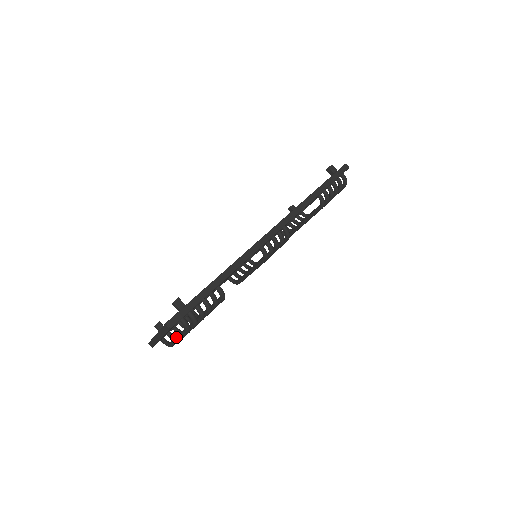
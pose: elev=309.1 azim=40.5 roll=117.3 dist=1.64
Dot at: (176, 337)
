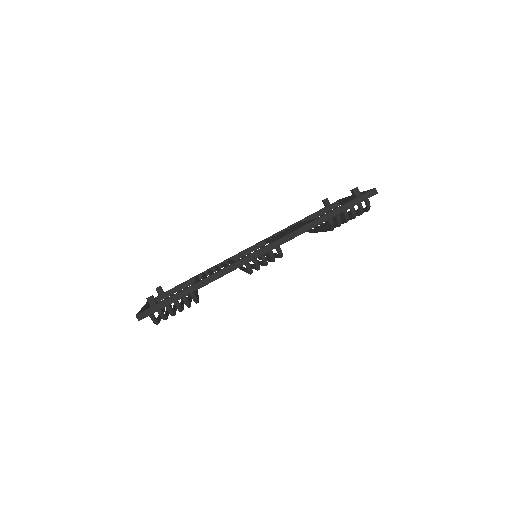
Dot at: occluded
